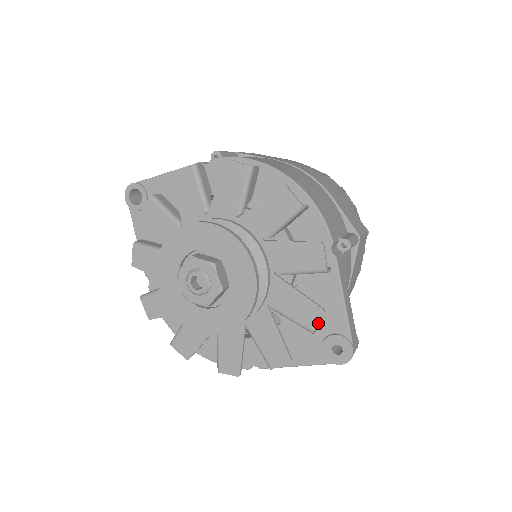
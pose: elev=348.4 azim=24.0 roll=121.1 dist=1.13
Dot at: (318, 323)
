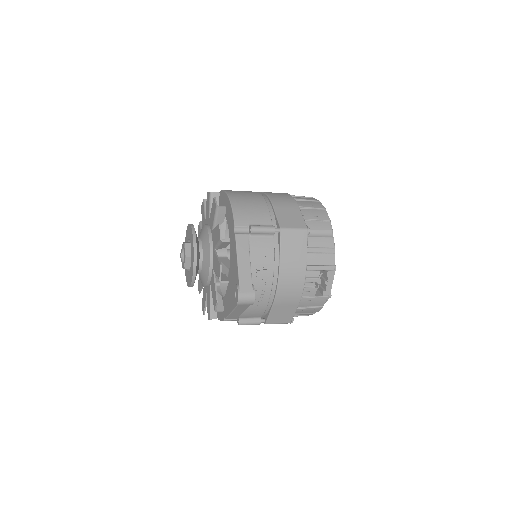
Dot at: (220, 274)
